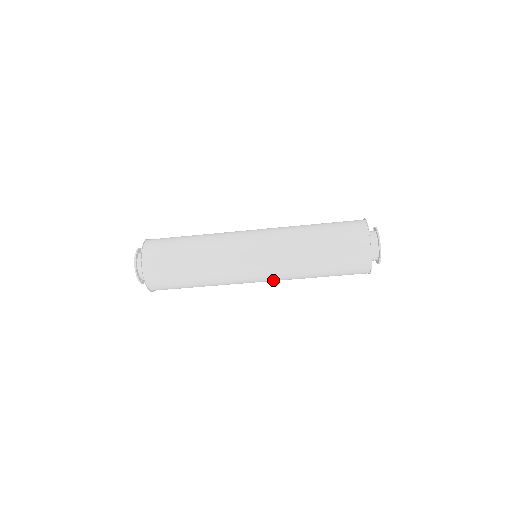
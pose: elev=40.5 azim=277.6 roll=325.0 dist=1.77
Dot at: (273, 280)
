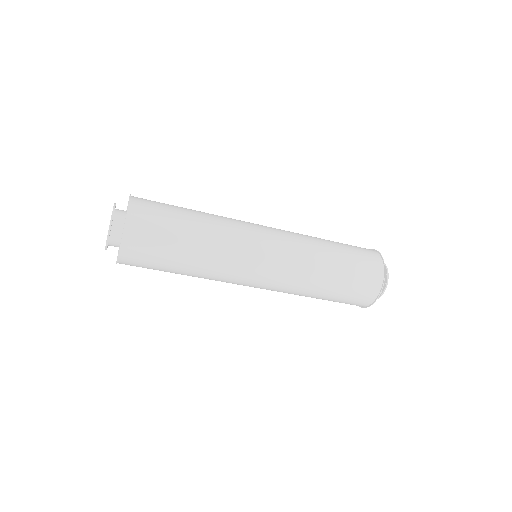
Dot at: (277, 282)
